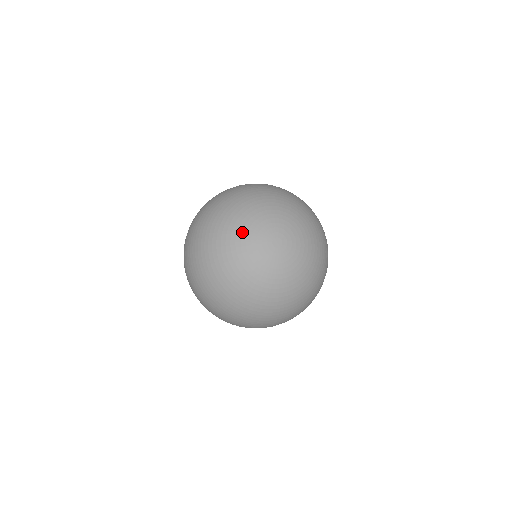
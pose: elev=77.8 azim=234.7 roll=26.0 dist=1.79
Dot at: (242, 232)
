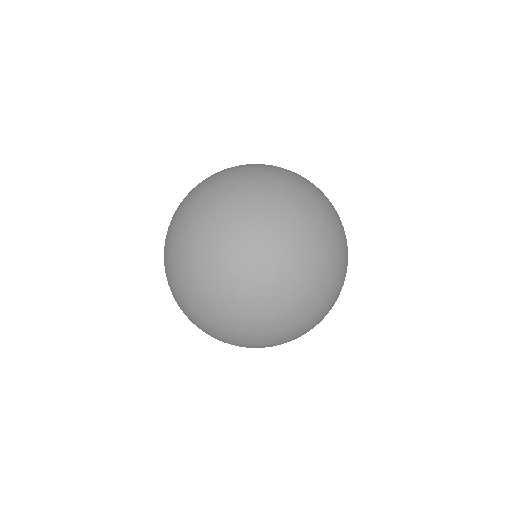
Dot at: (235, 186)
